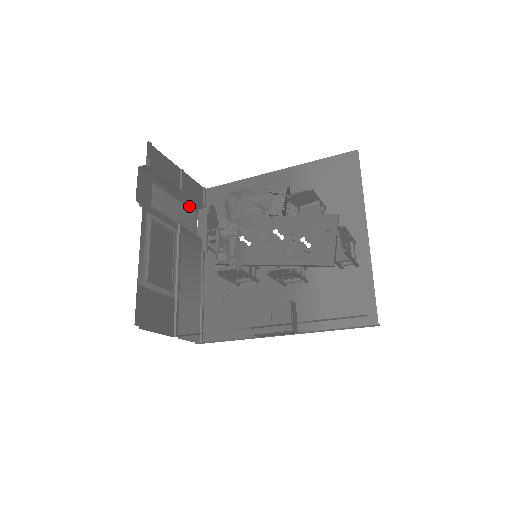
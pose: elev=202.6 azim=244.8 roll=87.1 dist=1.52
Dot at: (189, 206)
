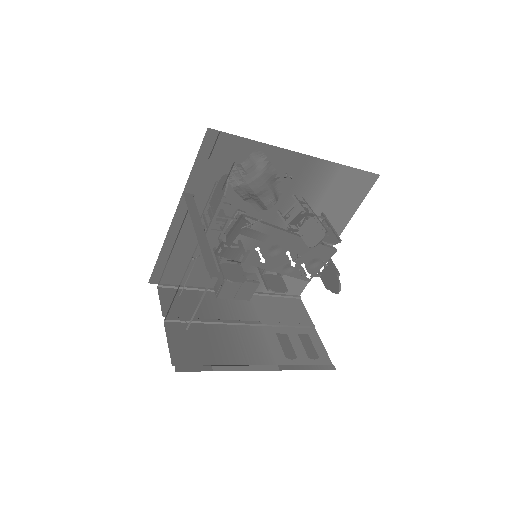
Dot at: occluded
